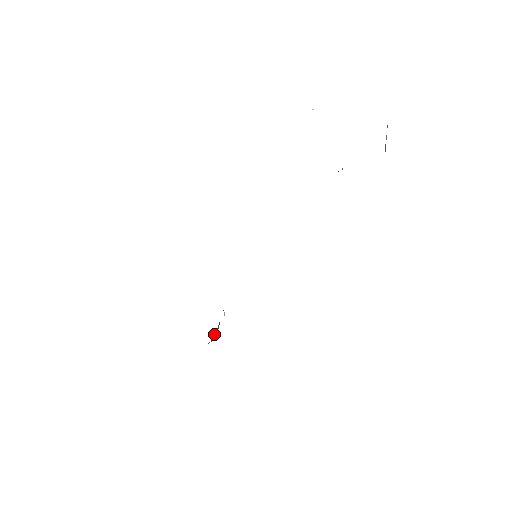
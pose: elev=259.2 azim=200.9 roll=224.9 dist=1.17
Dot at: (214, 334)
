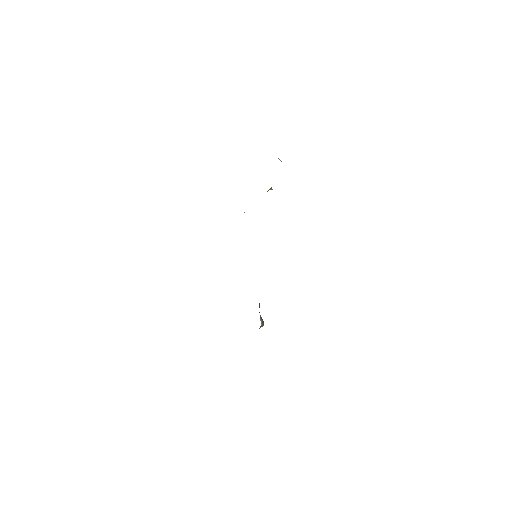
Dot at: (260, 319)
